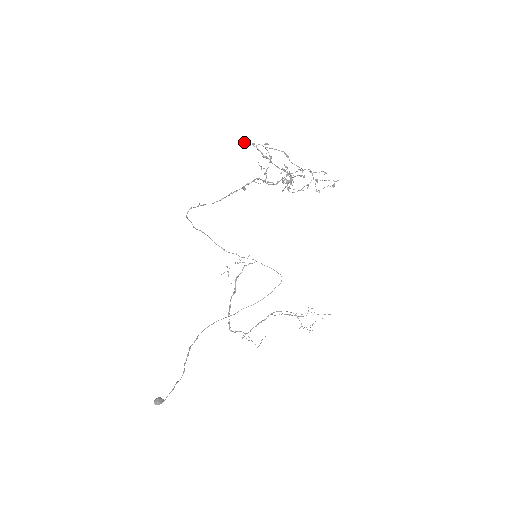
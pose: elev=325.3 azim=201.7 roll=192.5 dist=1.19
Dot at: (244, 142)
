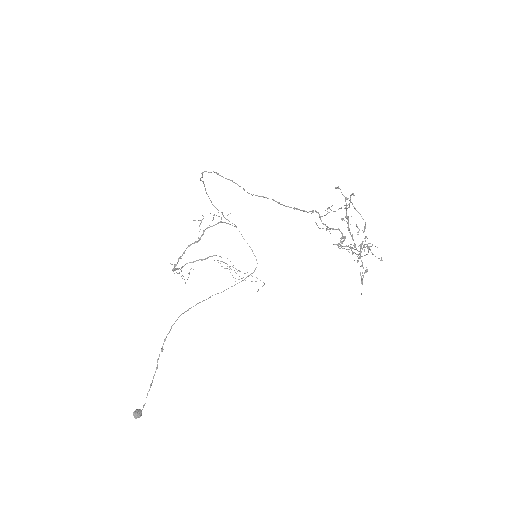
Dot at: (338, 186)
